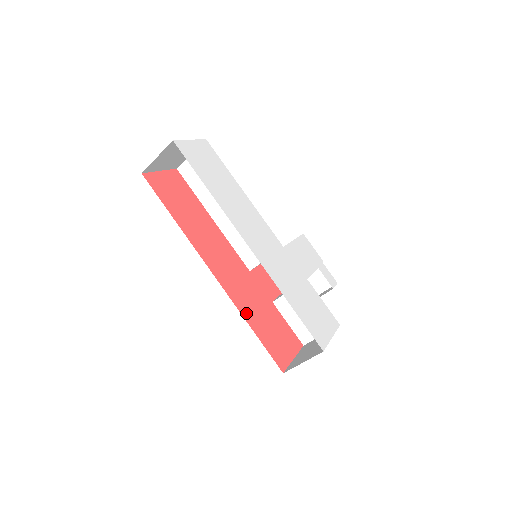
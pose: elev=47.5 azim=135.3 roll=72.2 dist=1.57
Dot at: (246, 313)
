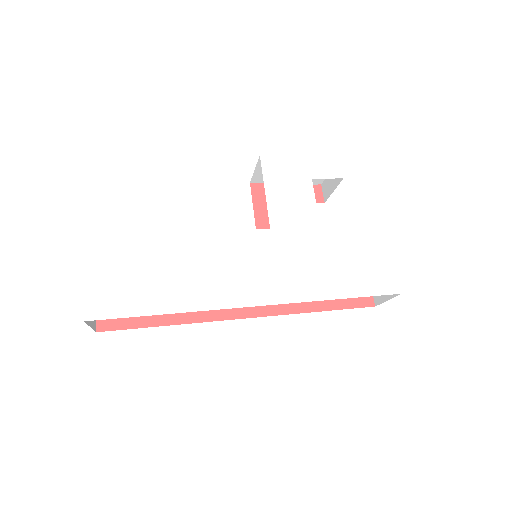
Dot at: (302, 304)
